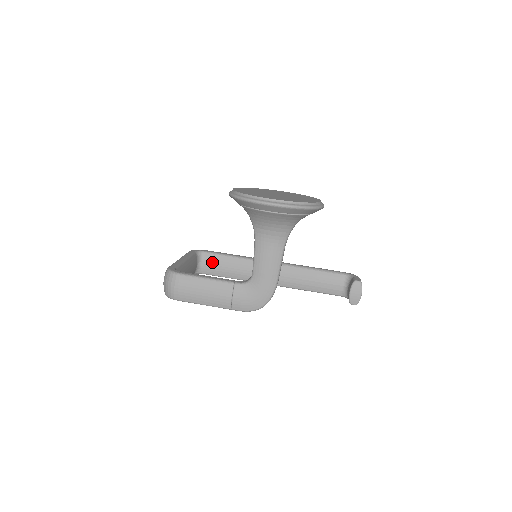
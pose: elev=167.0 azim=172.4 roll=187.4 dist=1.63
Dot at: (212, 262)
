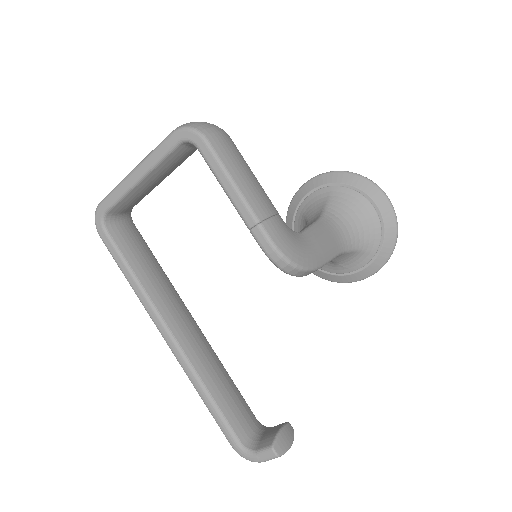
Dot at: (134, 236)
